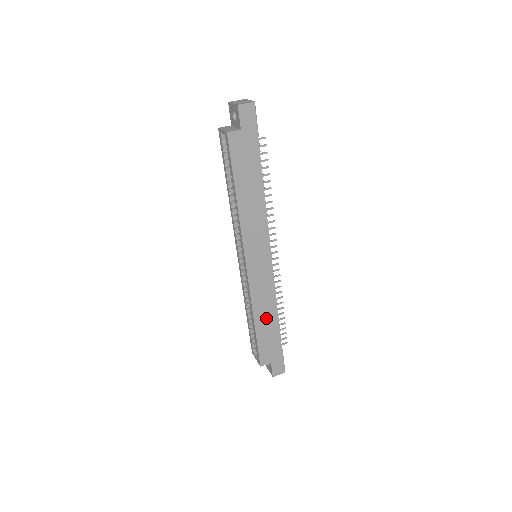
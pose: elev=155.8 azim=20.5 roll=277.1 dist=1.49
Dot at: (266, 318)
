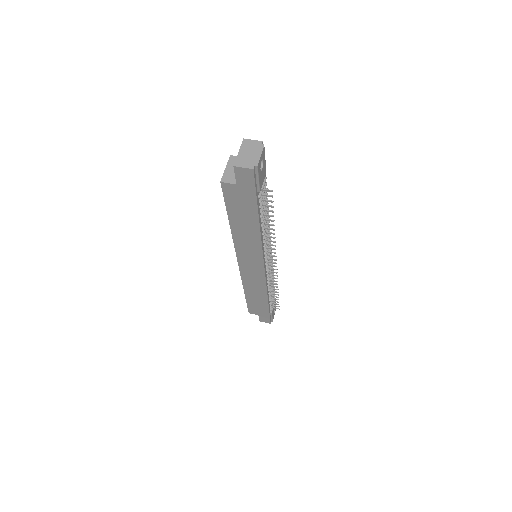
Dot at: (256, 295)
